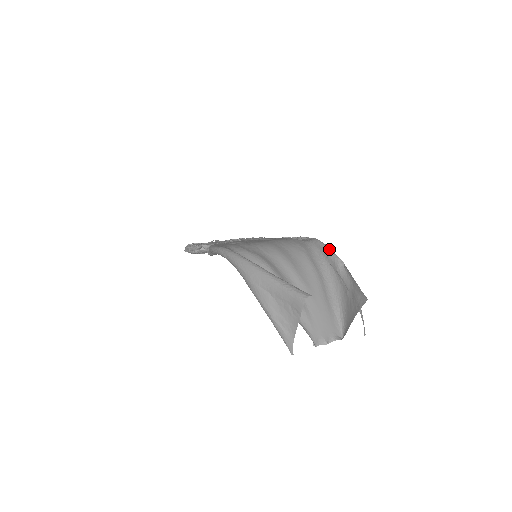
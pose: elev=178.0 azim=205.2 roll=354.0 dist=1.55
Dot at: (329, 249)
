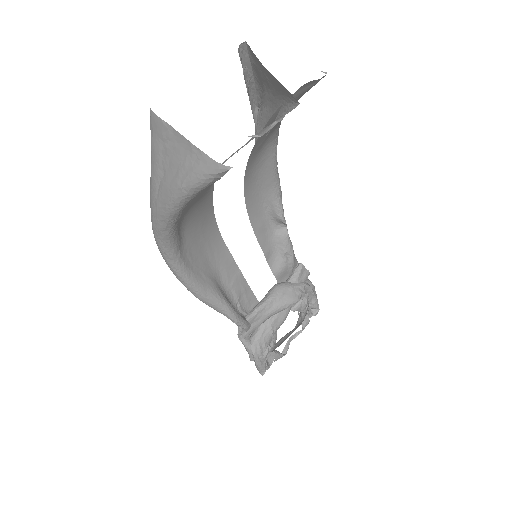
Dot at: occluded
